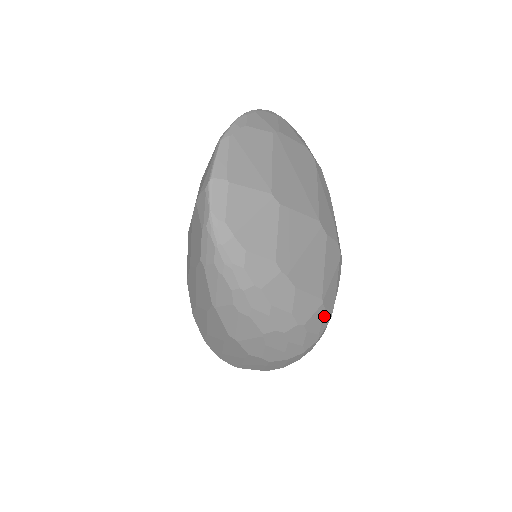
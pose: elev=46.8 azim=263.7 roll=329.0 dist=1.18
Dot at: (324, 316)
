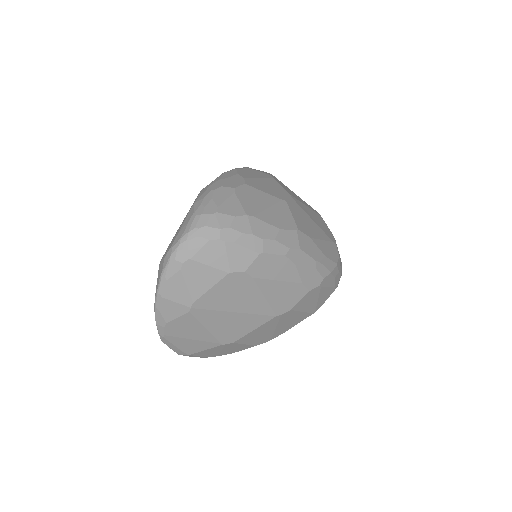
Dot at: occluded
